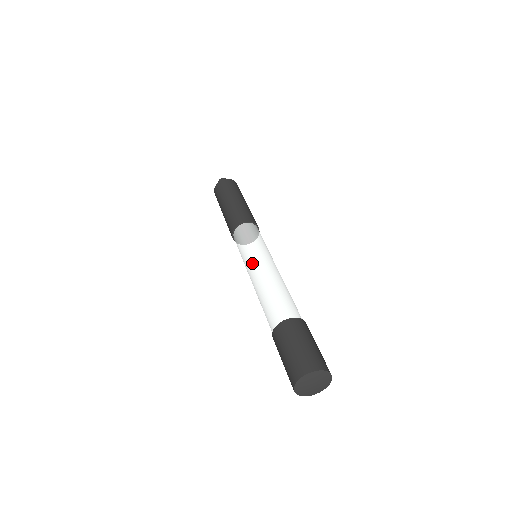
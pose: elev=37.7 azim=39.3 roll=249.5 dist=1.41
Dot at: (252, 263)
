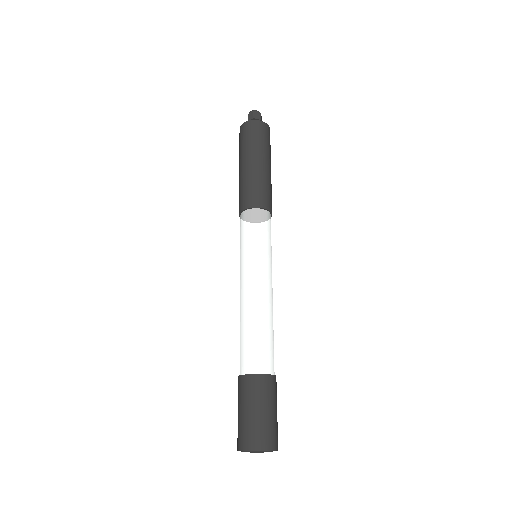
Dot at: (253, 273)
